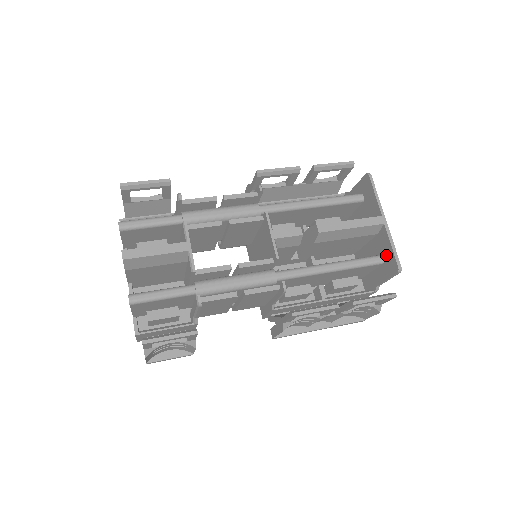
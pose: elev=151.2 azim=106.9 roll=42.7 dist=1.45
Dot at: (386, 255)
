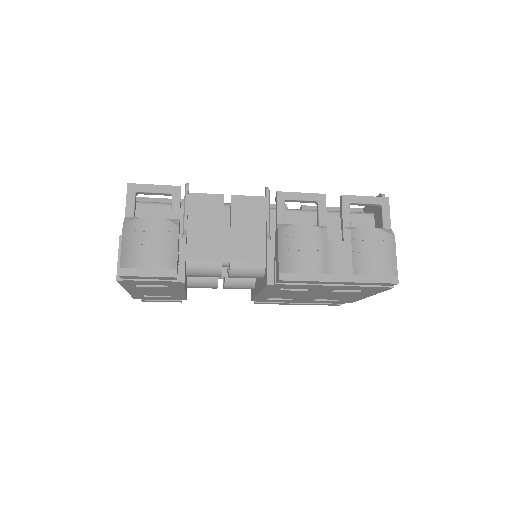
Dot at: (373, 211)
